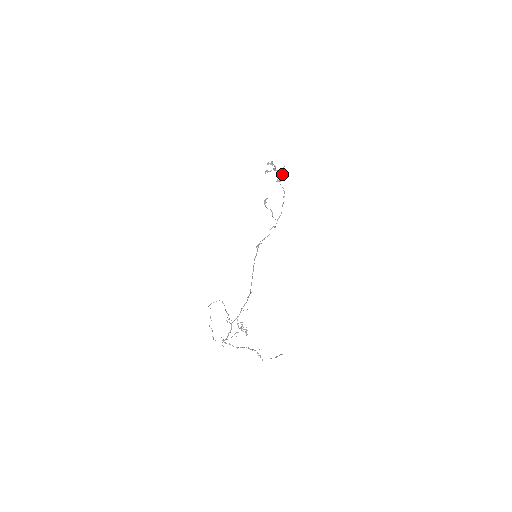
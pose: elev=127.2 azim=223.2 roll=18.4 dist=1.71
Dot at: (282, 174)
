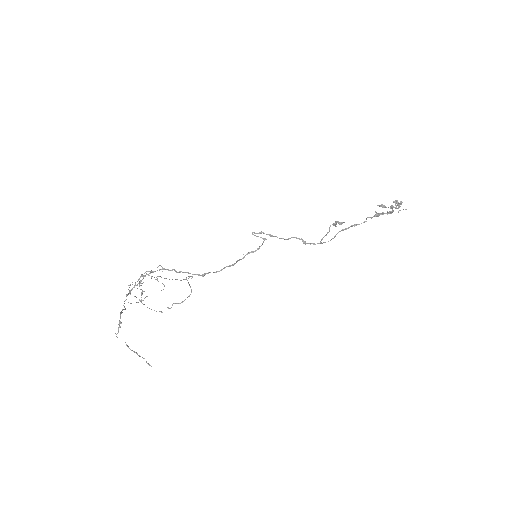
Dot at: (391, 213)
